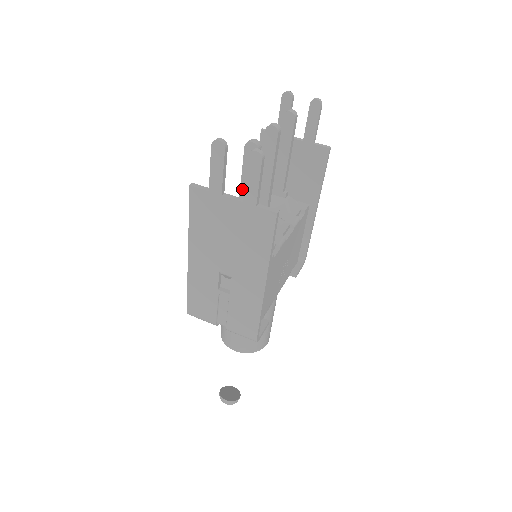
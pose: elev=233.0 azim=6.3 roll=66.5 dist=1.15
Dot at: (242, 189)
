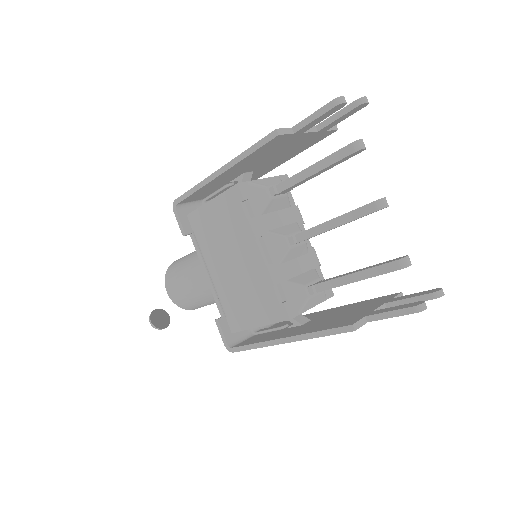
Dot at: occluded
